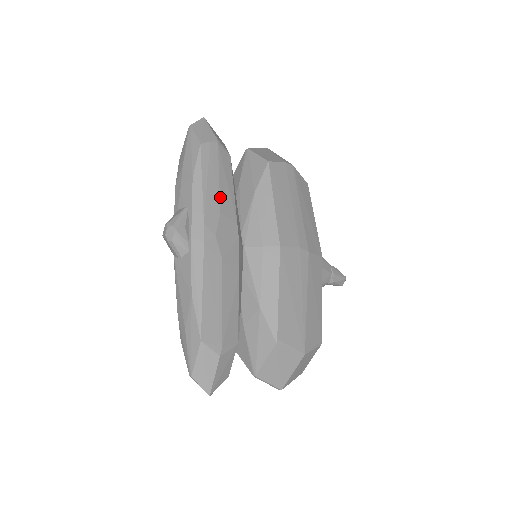
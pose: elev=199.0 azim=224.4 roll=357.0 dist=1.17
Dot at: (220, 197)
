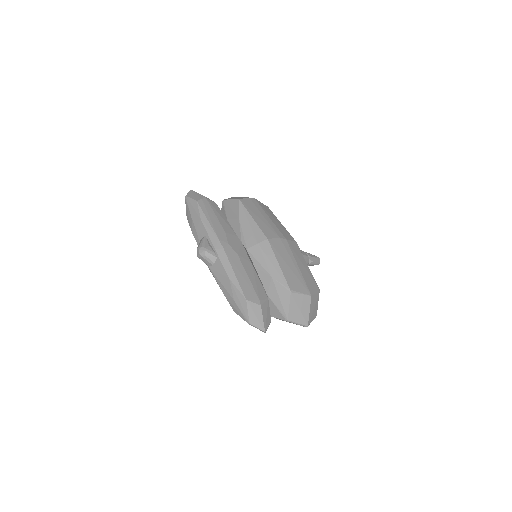
Dot at: (221, 224)
